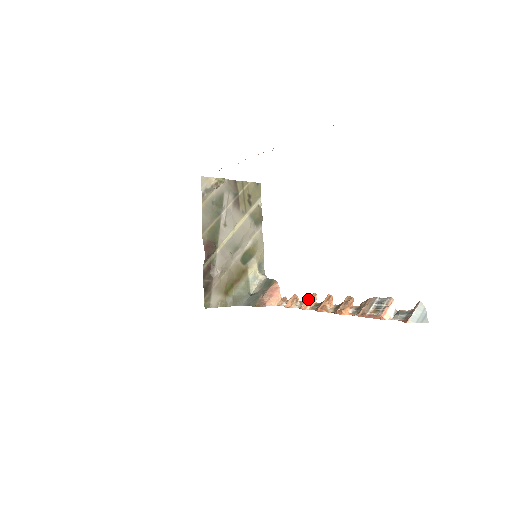
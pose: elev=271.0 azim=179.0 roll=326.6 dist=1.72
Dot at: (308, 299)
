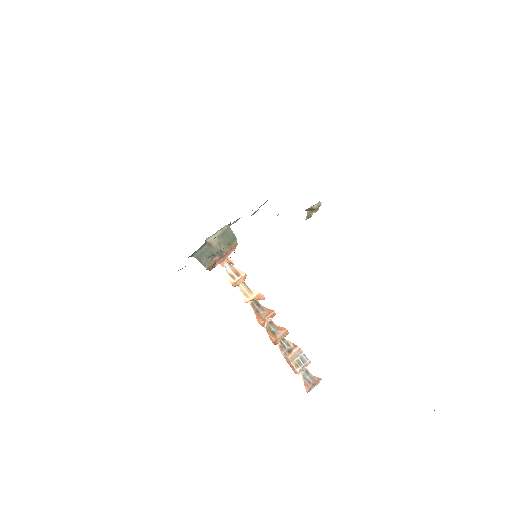
Dot at: (256, 298)
